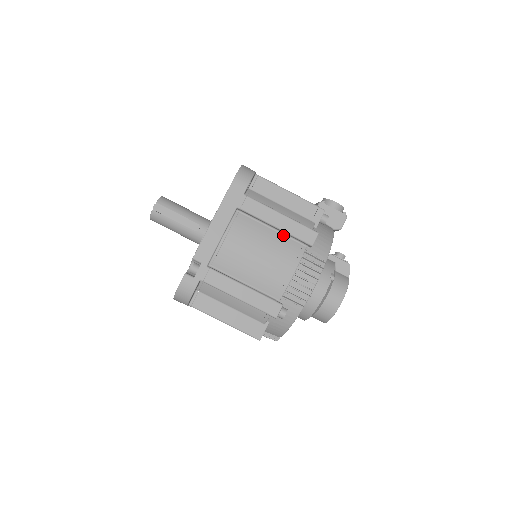
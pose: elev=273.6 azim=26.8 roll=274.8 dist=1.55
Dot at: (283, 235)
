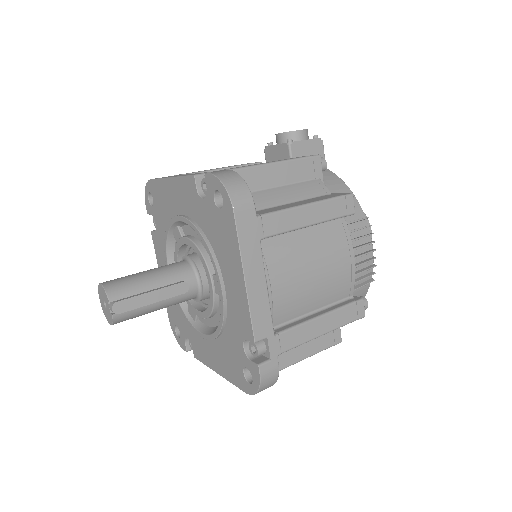
Dot at: (317, 226)
